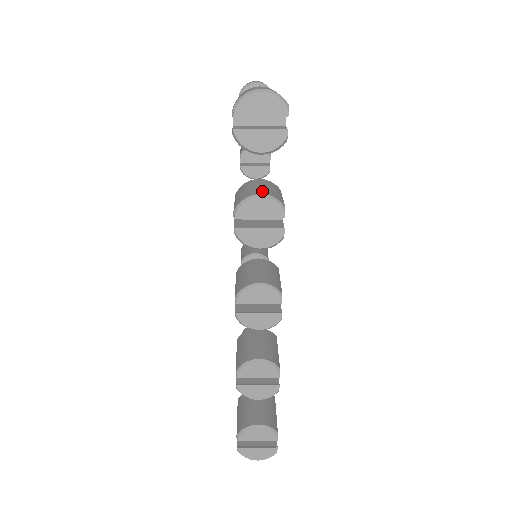
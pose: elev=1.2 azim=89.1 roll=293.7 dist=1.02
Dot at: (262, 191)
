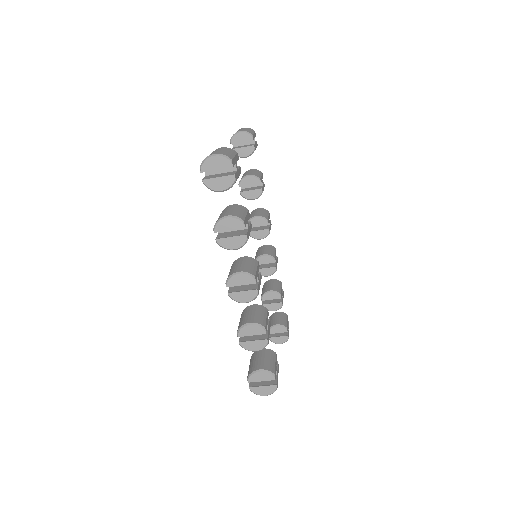
Dot at: (229, 213)
